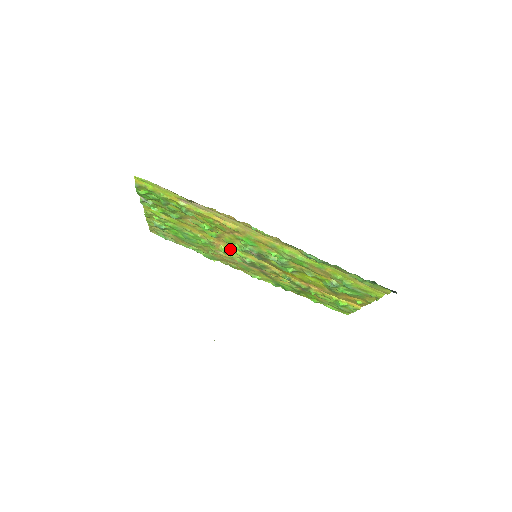
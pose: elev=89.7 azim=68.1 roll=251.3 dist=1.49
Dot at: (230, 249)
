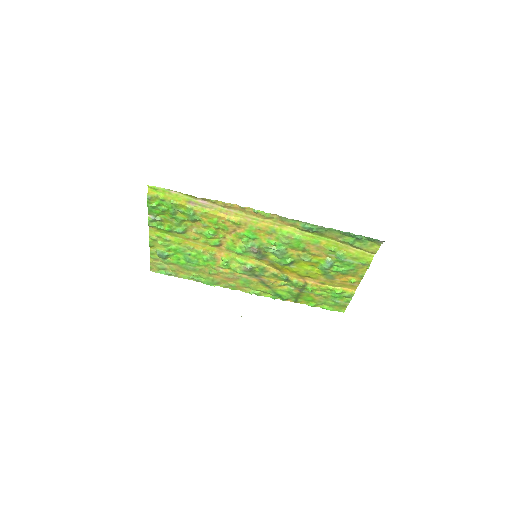
Dot at: (231, 258)
